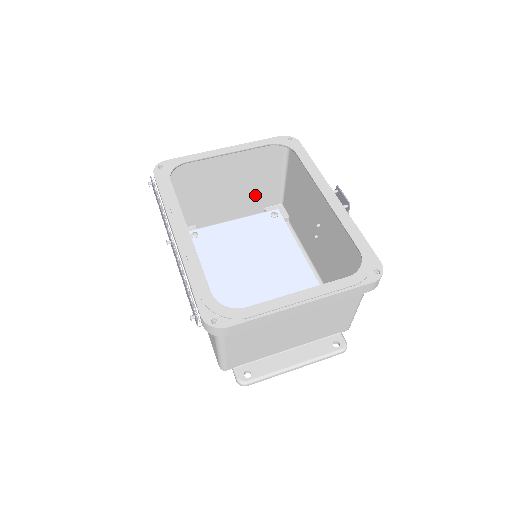
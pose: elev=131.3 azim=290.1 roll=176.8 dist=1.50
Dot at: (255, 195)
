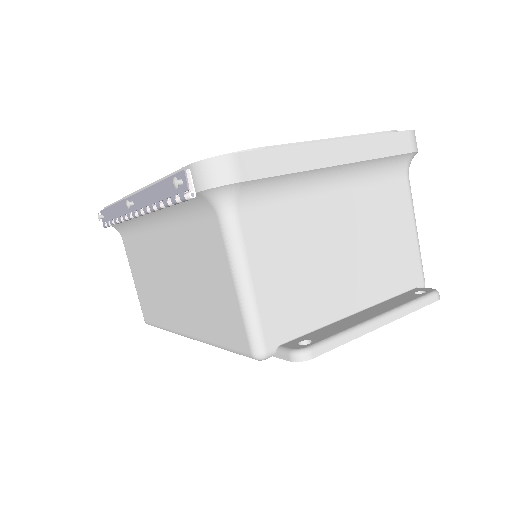
Dot at: occluded
